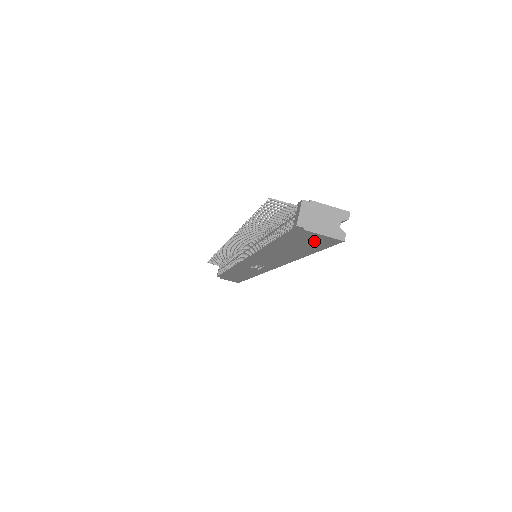
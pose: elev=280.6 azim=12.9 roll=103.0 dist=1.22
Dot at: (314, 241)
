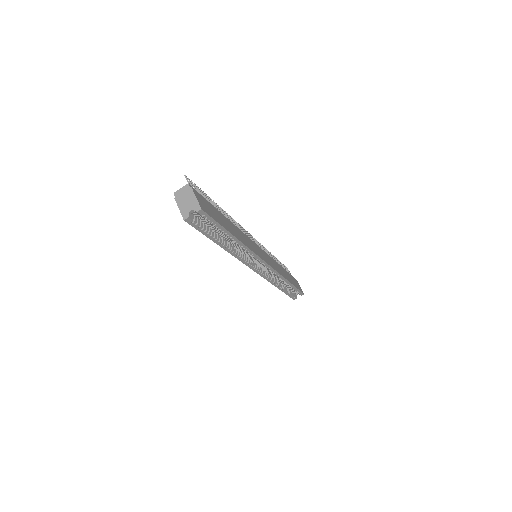
Dot at: occluded
